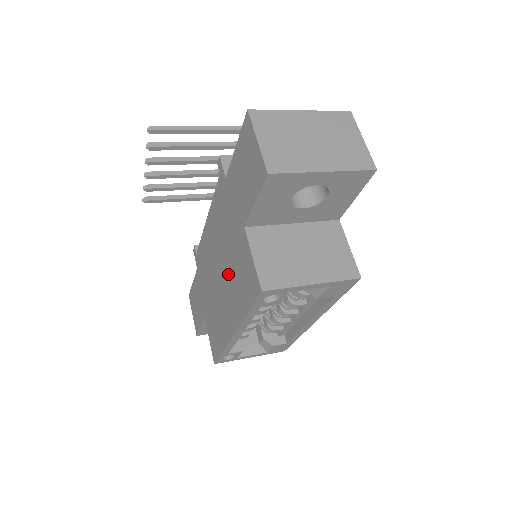
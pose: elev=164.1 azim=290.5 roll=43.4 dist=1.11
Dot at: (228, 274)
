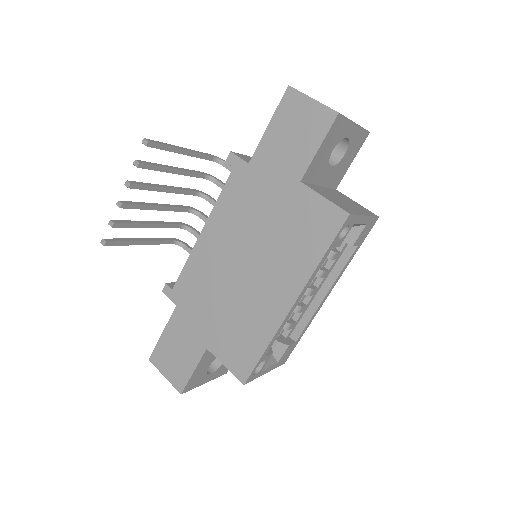
Dot at: (269, 250)
